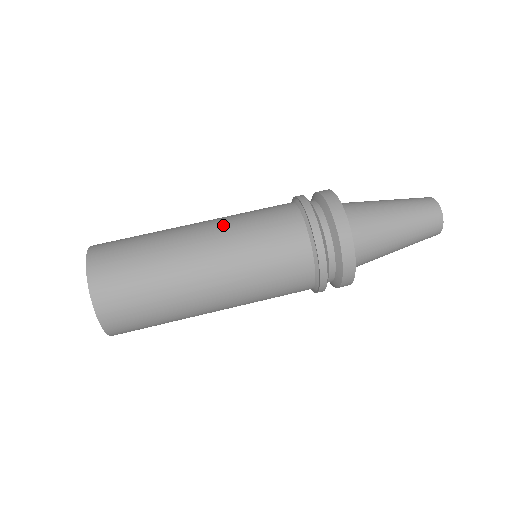
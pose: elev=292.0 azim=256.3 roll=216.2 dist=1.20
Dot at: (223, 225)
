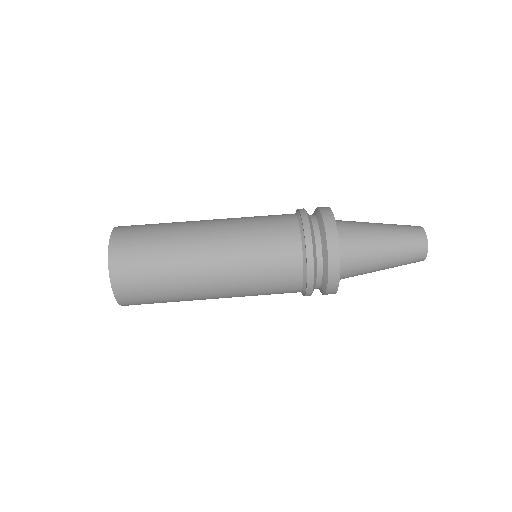
Dot at: (232, 257)
